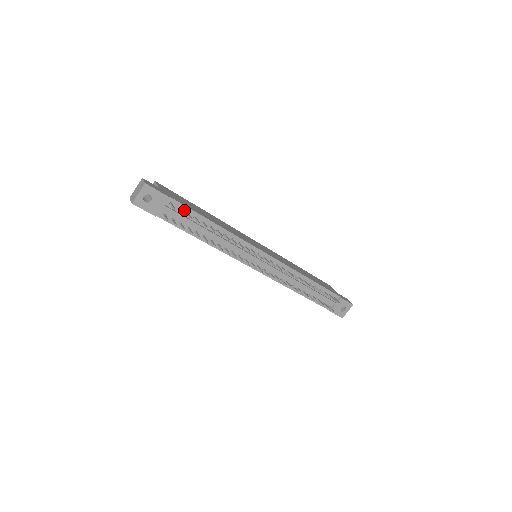
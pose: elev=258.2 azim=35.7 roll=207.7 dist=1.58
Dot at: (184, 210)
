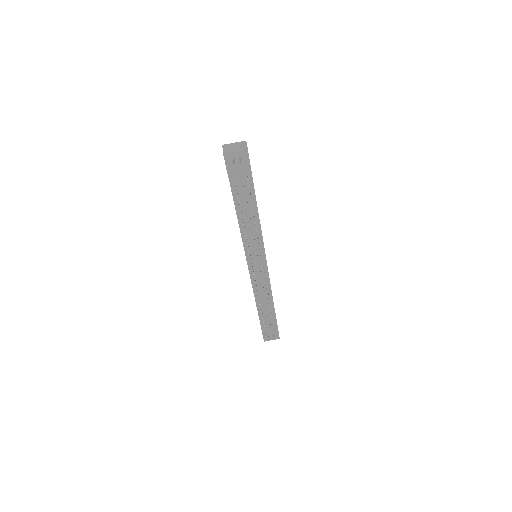
Dot at: (250, 189)
